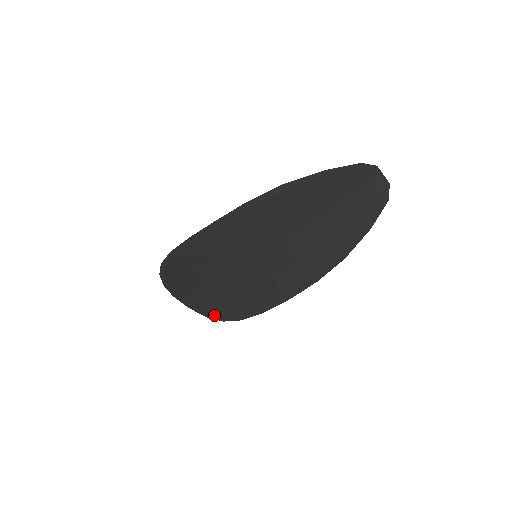
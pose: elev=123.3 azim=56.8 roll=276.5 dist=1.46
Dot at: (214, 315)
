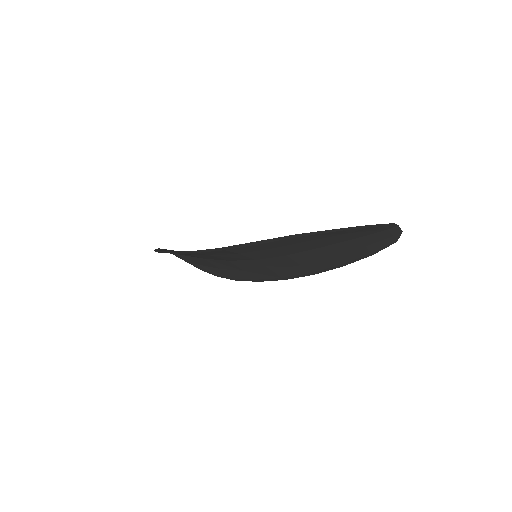
Dot at: (208, 272)
